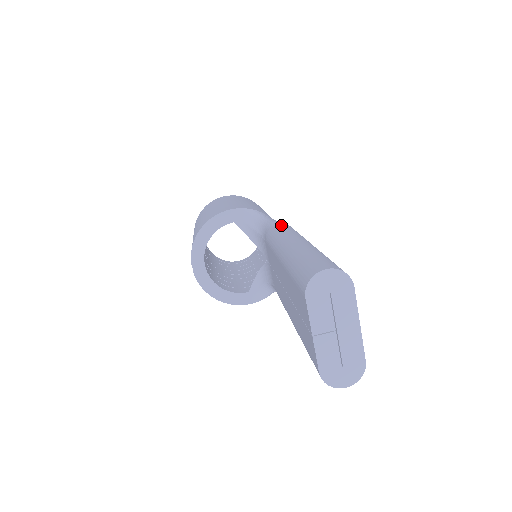
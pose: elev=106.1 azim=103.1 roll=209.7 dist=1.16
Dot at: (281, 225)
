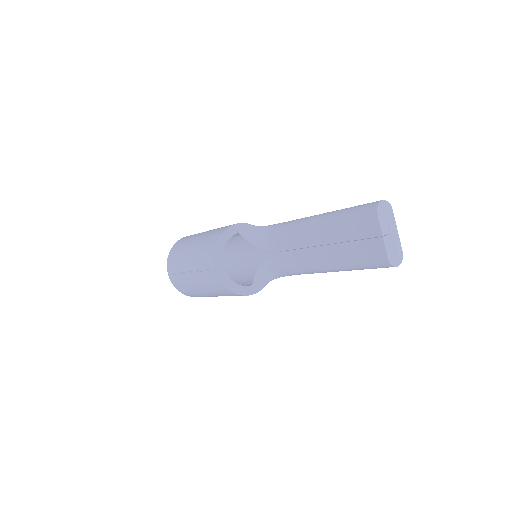
Dot at: (289, 221)
